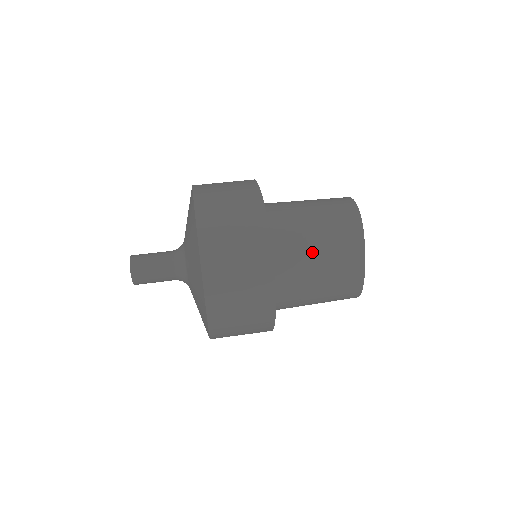
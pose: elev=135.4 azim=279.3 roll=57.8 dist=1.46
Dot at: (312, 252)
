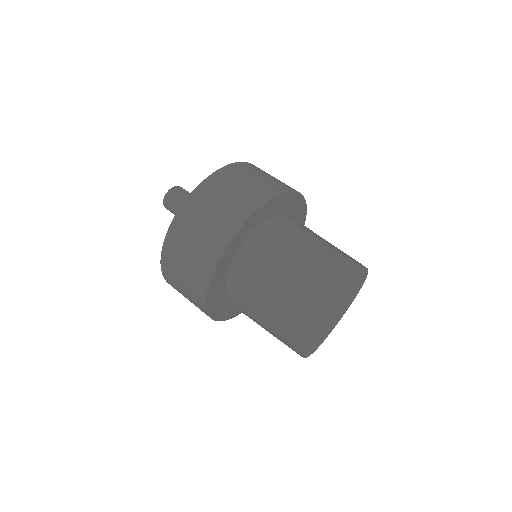
Dot at: (260, 305)
